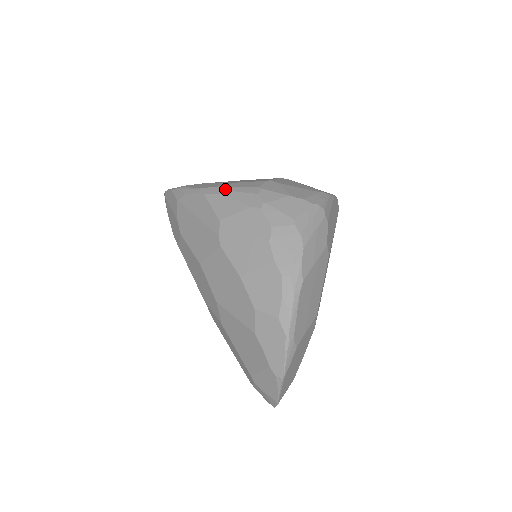
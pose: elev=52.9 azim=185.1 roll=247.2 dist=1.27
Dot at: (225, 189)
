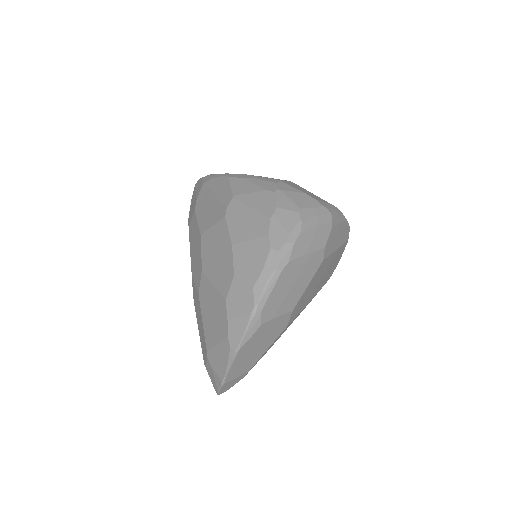
Dot at: (249, 176)
